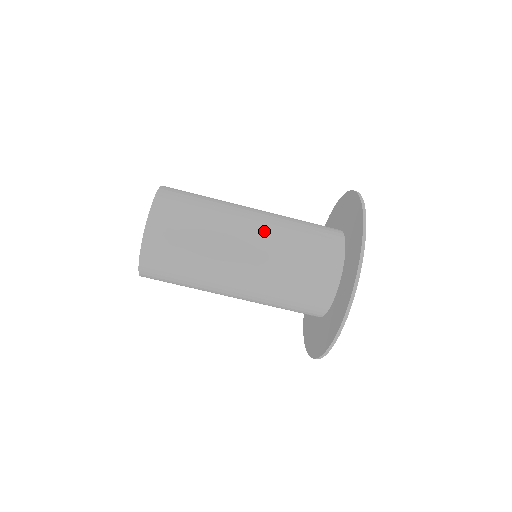
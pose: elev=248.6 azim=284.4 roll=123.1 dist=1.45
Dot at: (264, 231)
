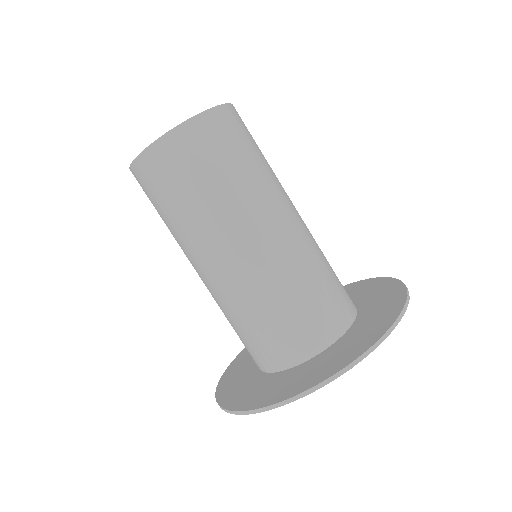
Dot at: (297, 233)
